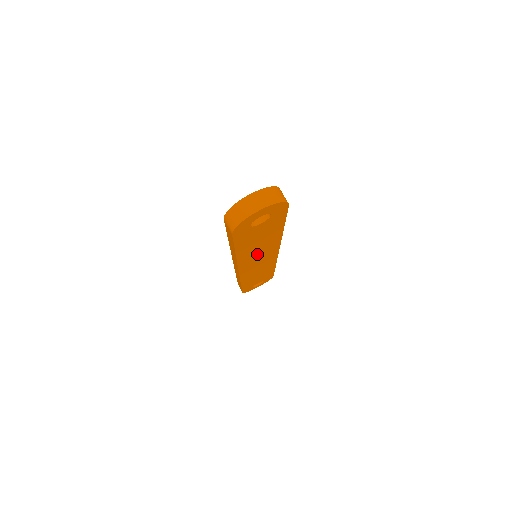
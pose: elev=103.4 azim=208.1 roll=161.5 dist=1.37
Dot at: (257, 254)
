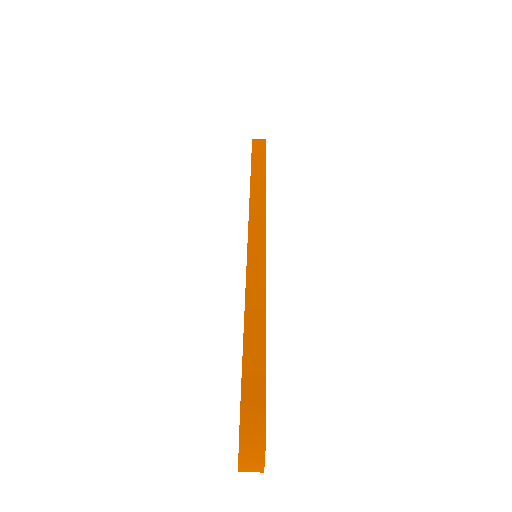
Dot at: occluded
